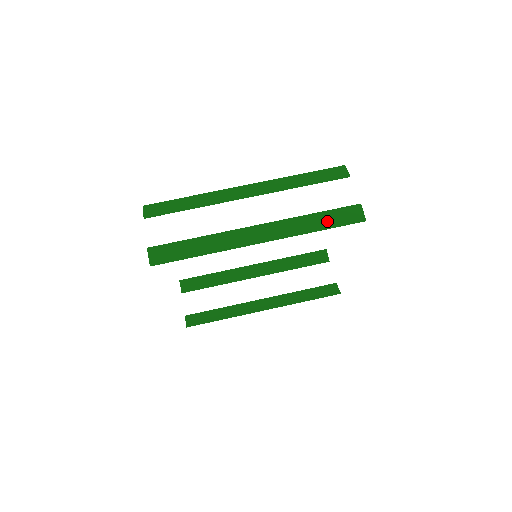
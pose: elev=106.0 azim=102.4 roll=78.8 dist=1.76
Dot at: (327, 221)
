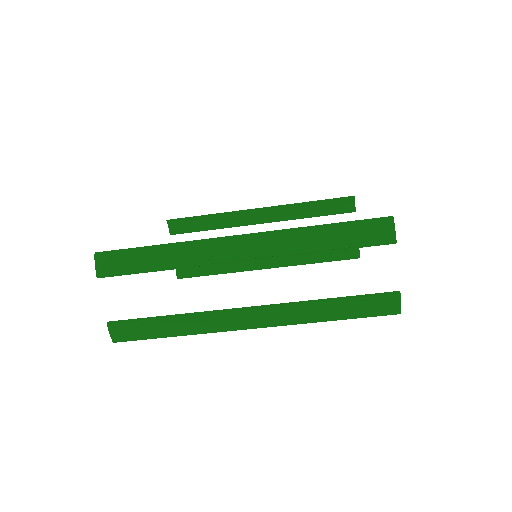
Dot at: (347, 312)
